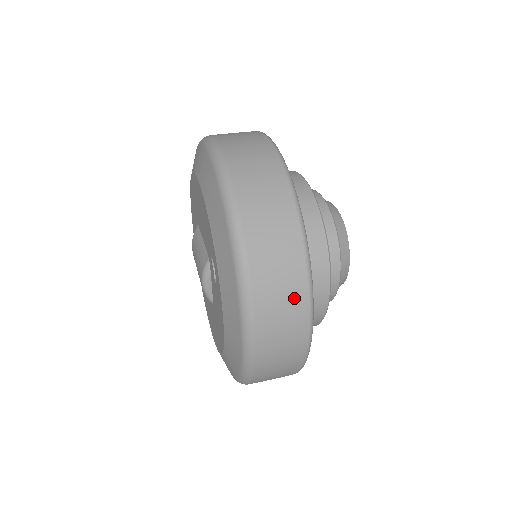
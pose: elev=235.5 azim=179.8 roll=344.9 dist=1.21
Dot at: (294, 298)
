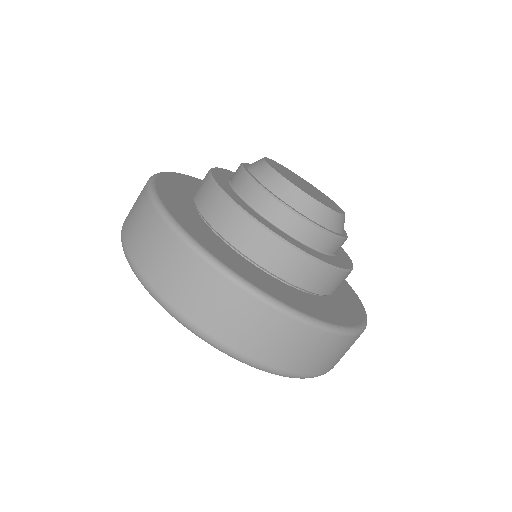
Dot at: (326, 346)
